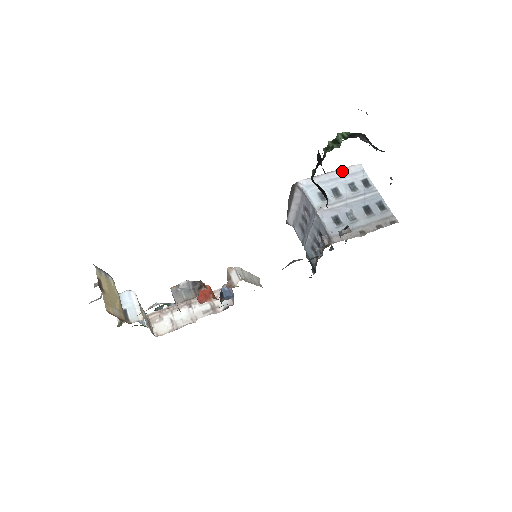
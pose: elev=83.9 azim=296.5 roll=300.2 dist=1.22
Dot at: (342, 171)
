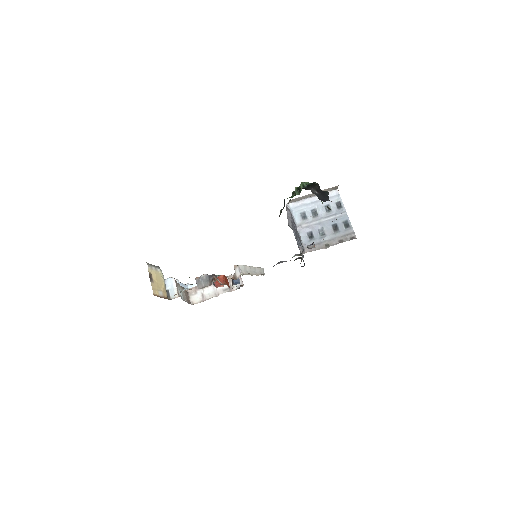
Dot at: occluded
